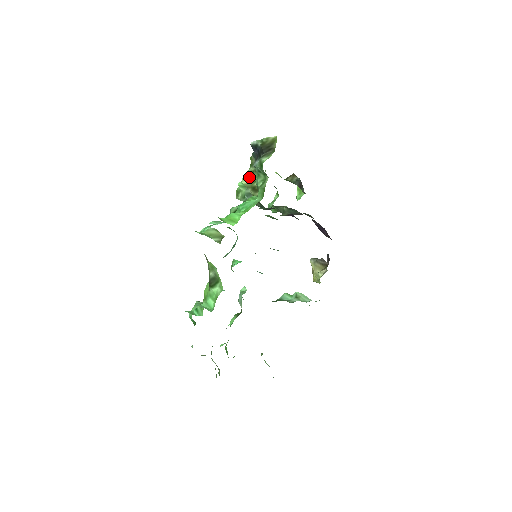
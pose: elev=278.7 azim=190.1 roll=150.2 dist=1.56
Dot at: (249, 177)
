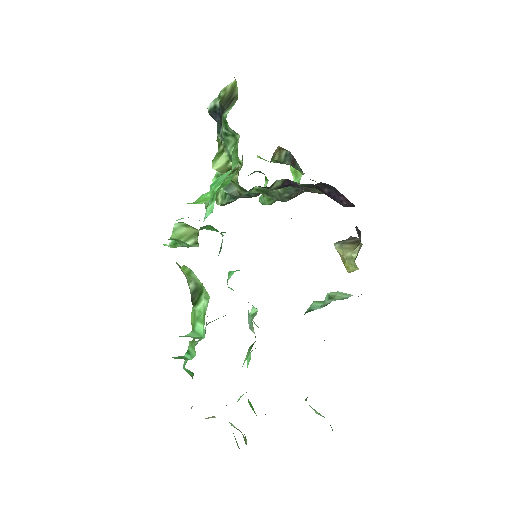
Dot at: (219, 159)
